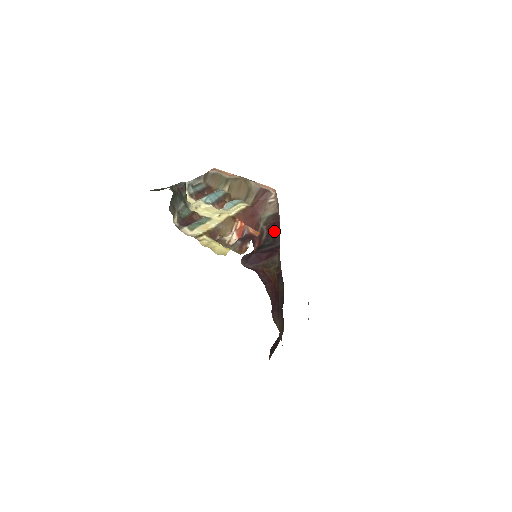
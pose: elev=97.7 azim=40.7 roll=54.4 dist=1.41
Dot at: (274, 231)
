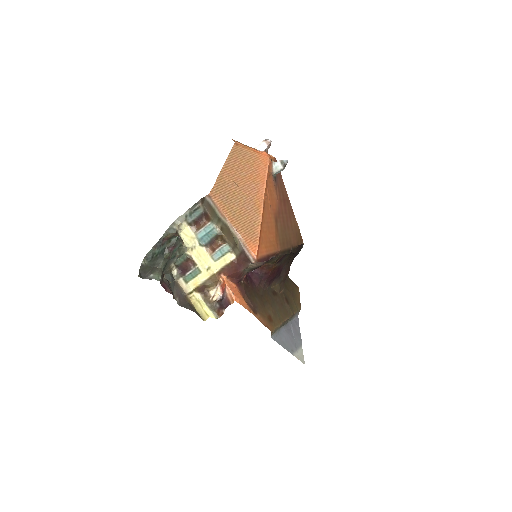
Dot at: occluded
